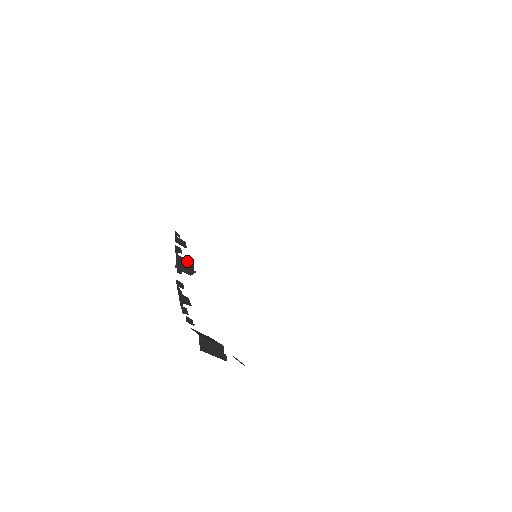
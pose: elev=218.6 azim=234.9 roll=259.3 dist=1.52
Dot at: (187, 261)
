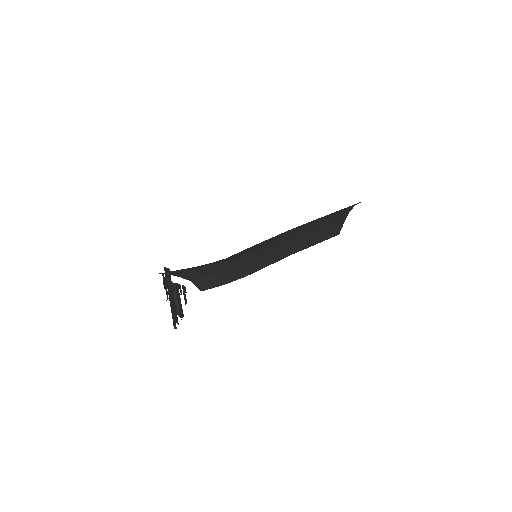
Dot at: (181, 305)
